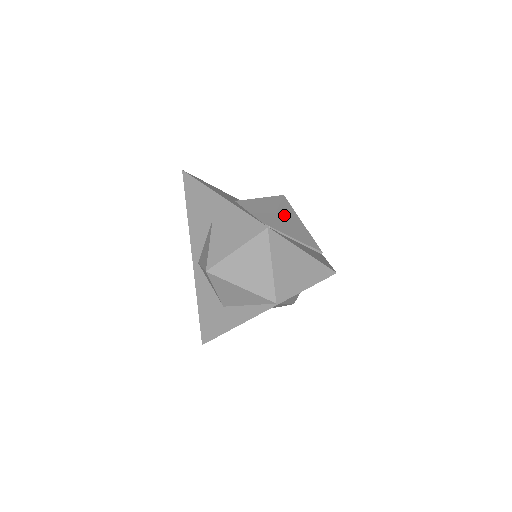
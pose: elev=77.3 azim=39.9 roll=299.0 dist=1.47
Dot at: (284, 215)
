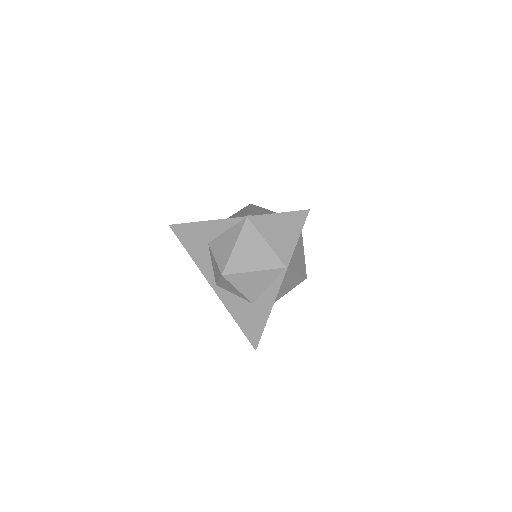
Dot at: (257, 210)
